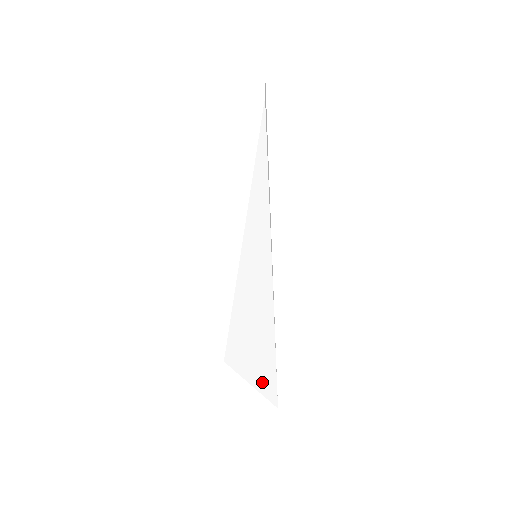
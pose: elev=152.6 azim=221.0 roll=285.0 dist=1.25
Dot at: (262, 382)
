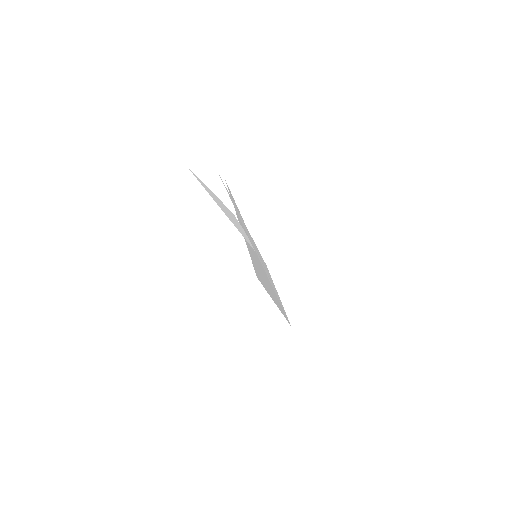
Dot at: (280, 309)
